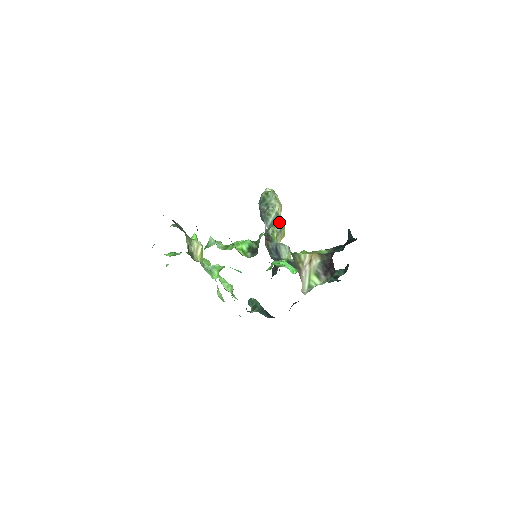
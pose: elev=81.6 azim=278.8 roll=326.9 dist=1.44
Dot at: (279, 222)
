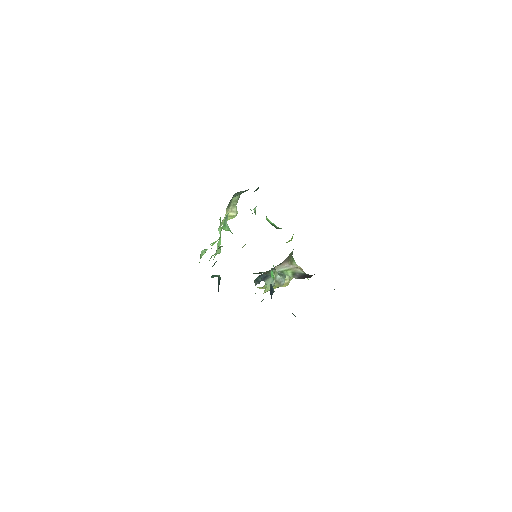
Dot at: (281, 278)
